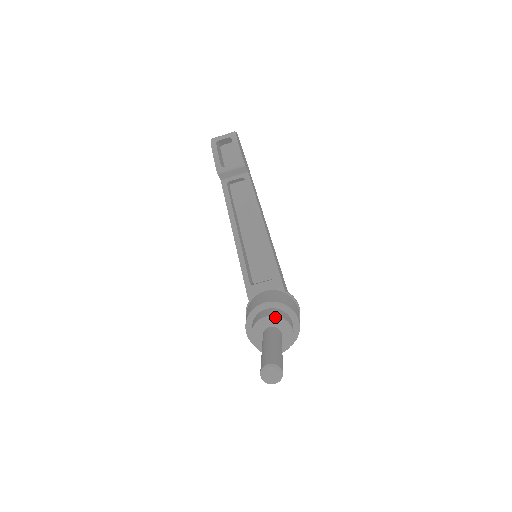
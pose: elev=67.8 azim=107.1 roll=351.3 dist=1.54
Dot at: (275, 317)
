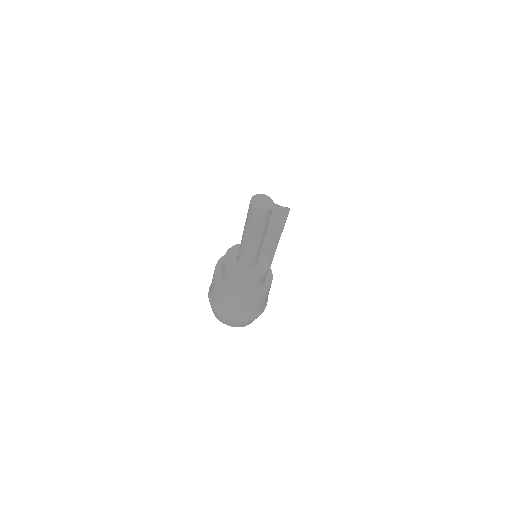
Dot at: (261, 250)
